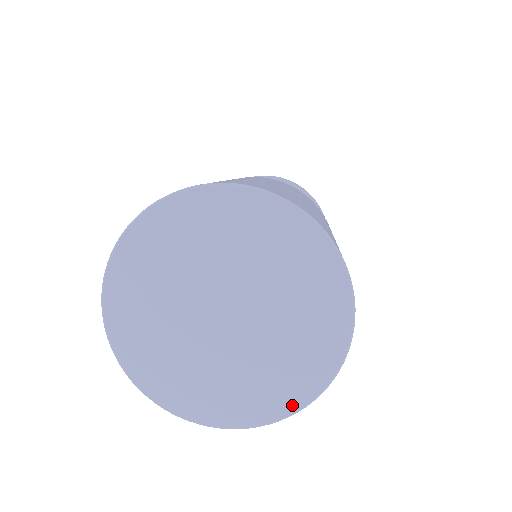
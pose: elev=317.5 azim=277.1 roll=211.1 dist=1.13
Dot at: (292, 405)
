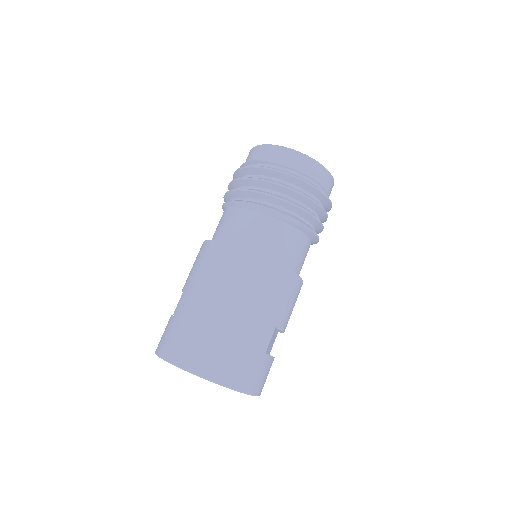
Dot at: occluded
